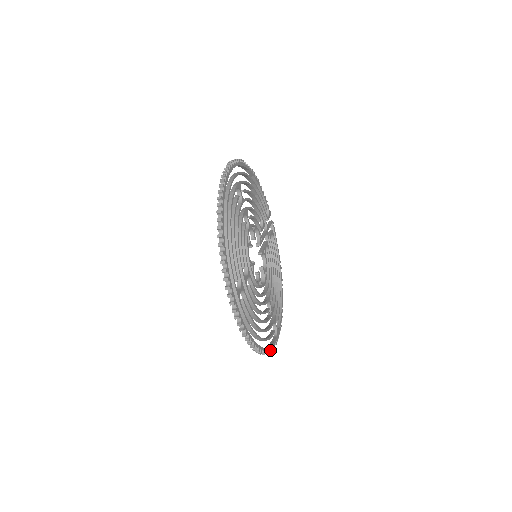
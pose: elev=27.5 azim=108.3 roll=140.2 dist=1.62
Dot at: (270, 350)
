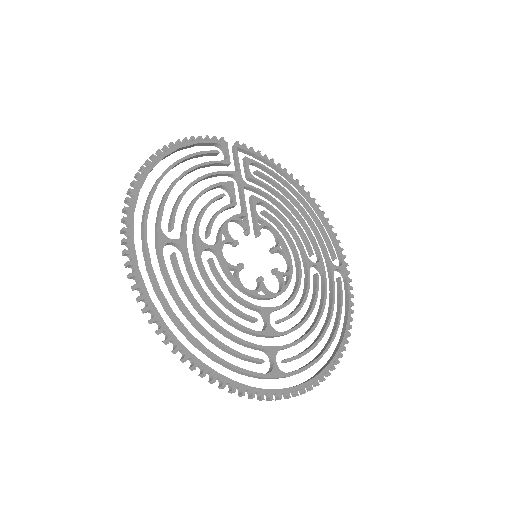
Dot at: (351, 313)
